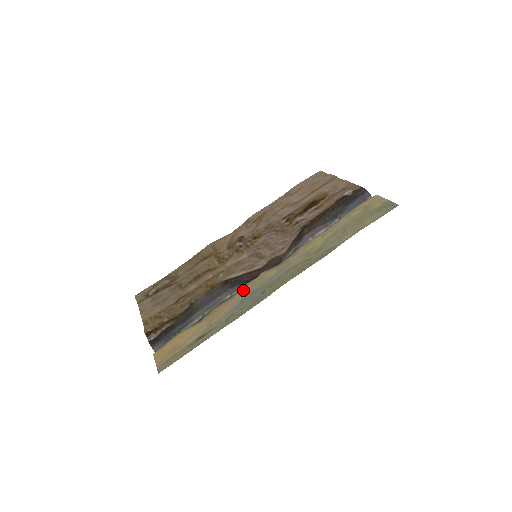
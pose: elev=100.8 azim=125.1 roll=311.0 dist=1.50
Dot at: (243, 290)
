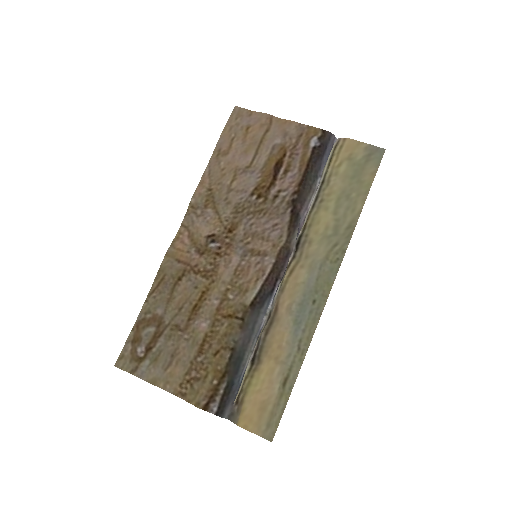
Dot at: (285, 307)
